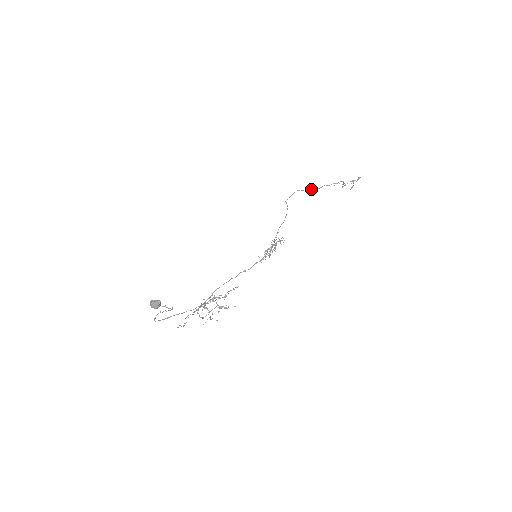
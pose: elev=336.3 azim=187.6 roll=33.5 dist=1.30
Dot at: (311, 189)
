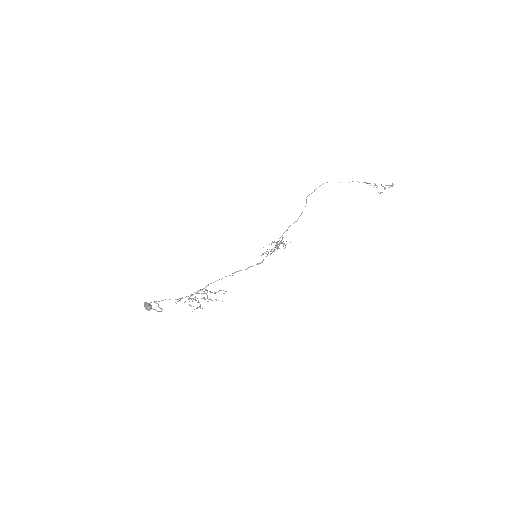
Dot at: occluded
